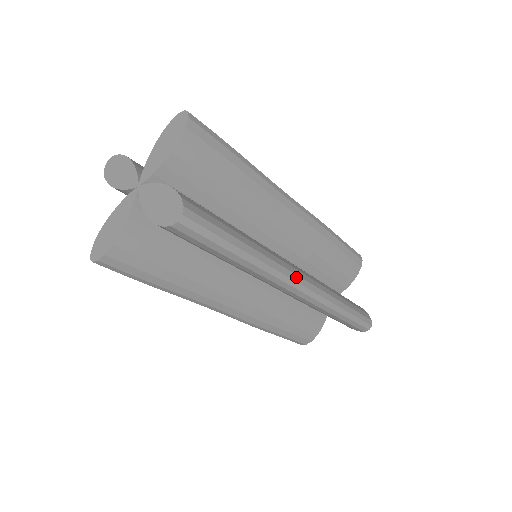
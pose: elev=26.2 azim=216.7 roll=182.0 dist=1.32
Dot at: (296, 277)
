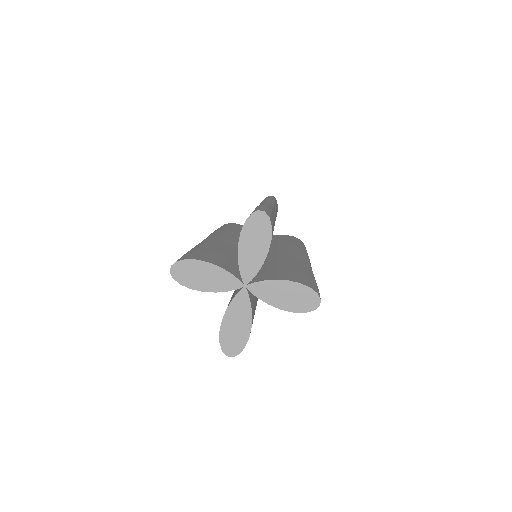
Dot at: occluded
